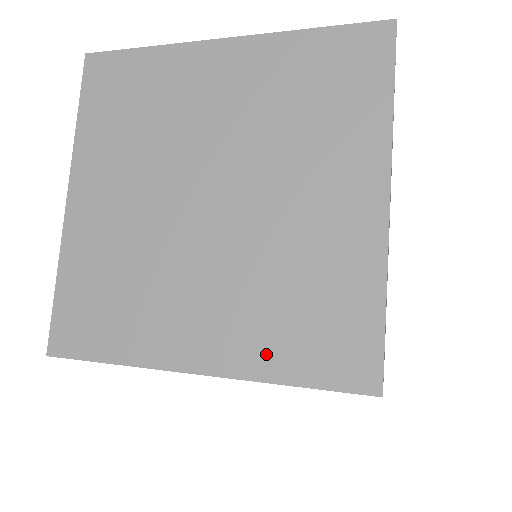
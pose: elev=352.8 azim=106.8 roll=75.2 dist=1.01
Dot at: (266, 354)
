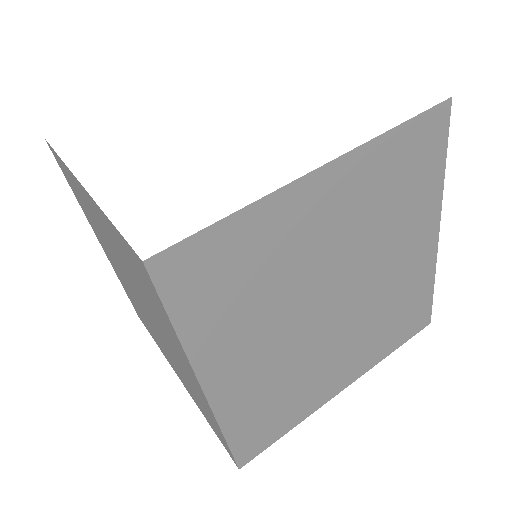
Dot at: (380, 350)
